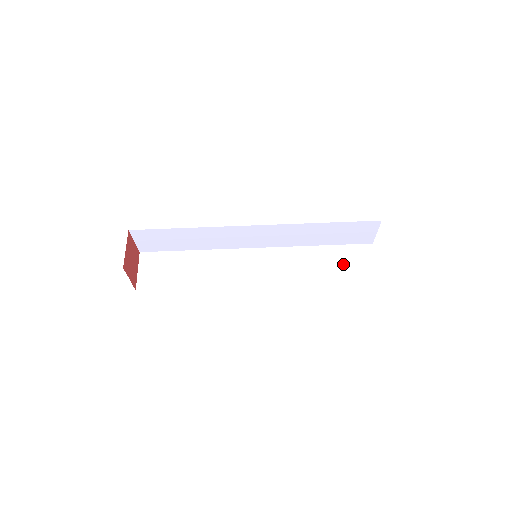
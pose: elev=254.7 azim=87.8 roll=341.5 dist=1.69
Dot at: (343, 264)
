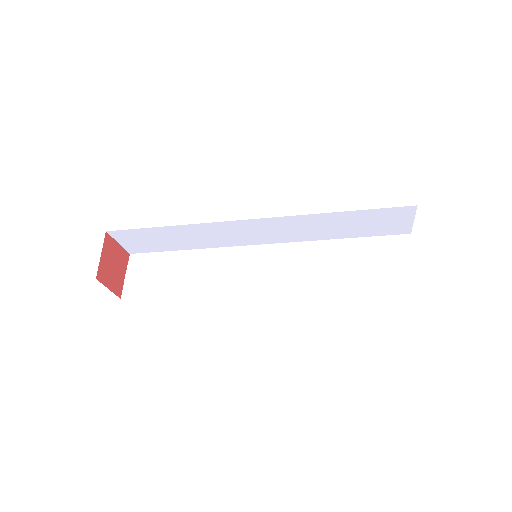
Dot at: (368, 225)
